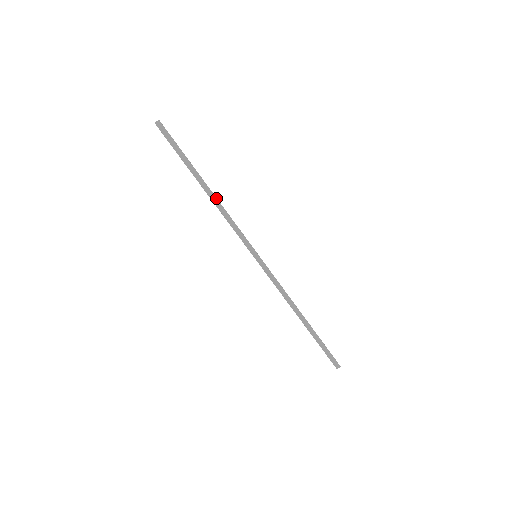
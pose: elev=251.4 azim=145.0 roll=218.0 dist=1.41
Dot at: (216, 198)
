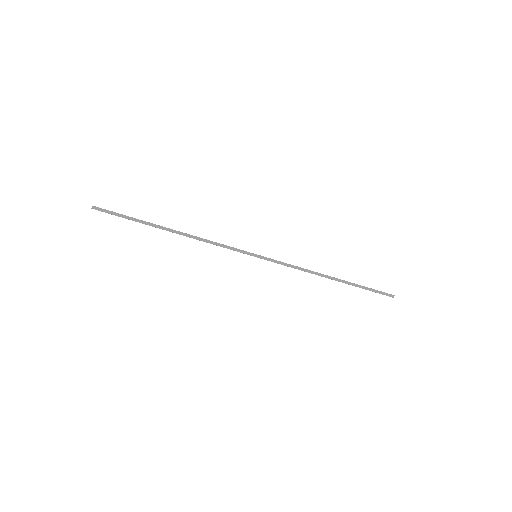
Dot at: (187, 235)
